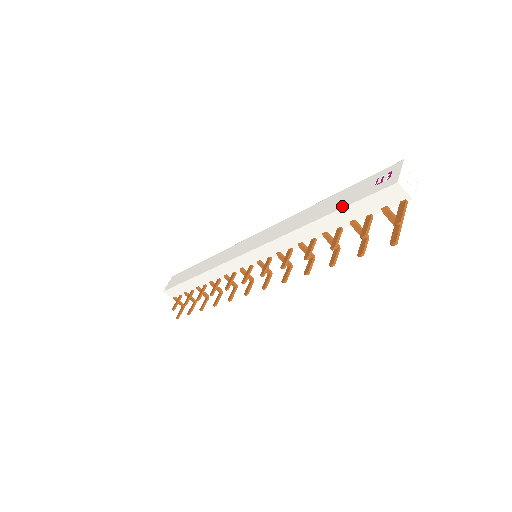
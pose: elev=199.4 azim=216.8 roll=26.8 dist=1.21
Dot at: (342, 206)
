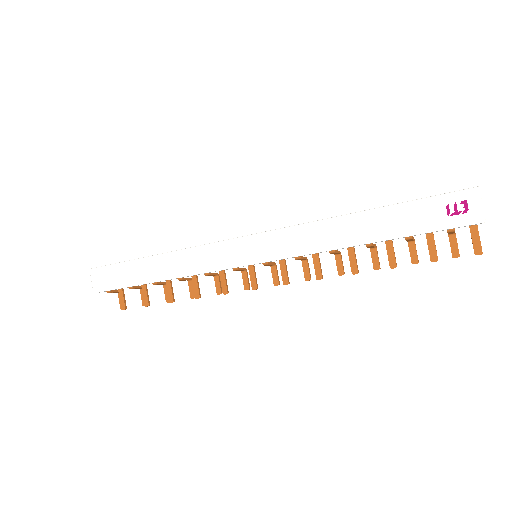
Dot at: (407, 234)
